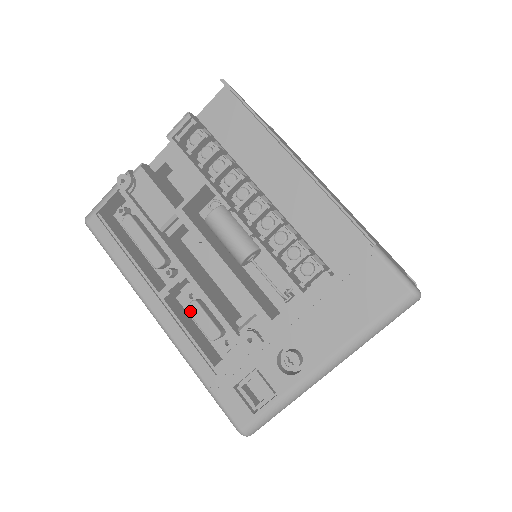
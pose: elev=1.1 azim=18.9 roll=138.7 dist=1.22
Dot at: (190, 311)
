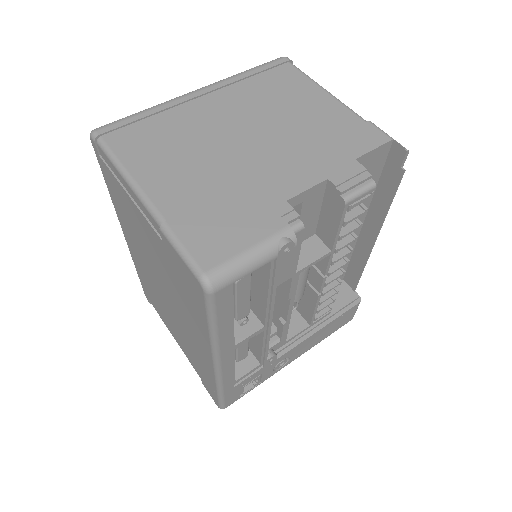
Dot at: (239, 347)
